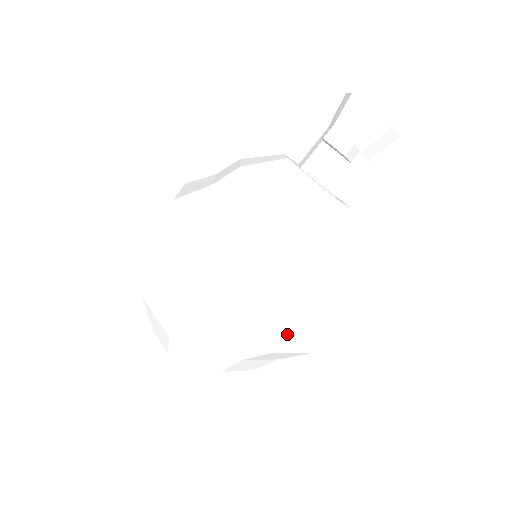
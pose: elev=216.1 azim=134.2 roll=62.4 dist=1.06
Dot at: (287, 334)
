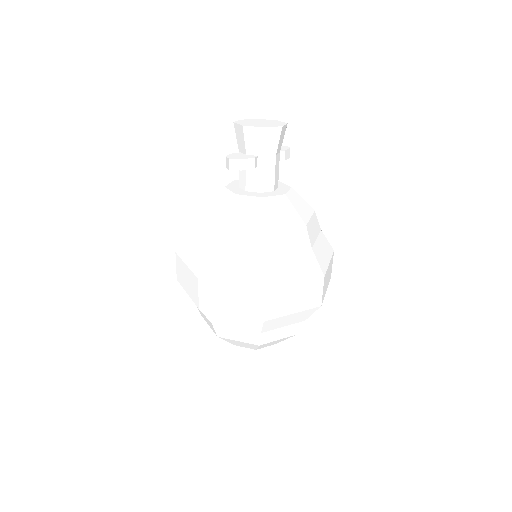
Dot at: (264, 306)
